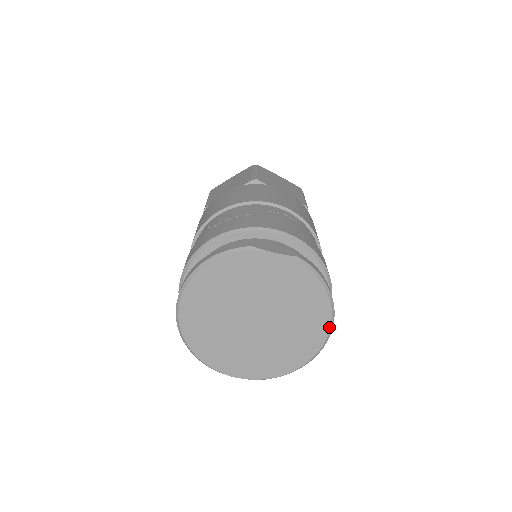
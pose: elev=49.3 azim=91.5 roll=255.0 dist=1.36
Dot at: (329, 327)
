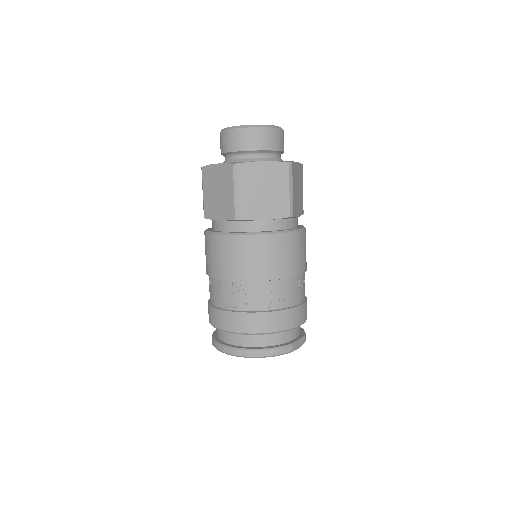
Dot at: occluded
